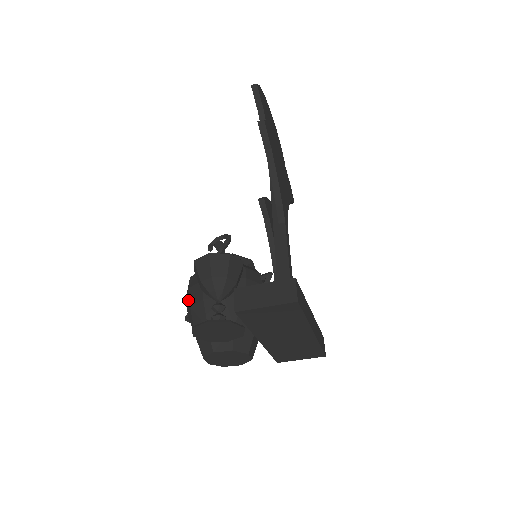
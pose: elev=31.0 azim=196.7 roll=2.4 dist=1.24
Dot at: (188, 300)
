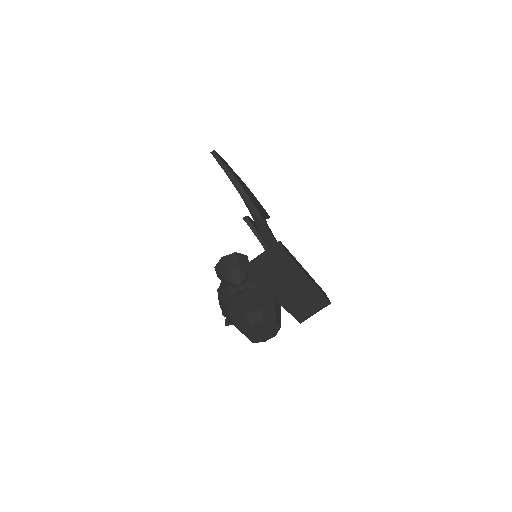
Dot at: (221, 305)
